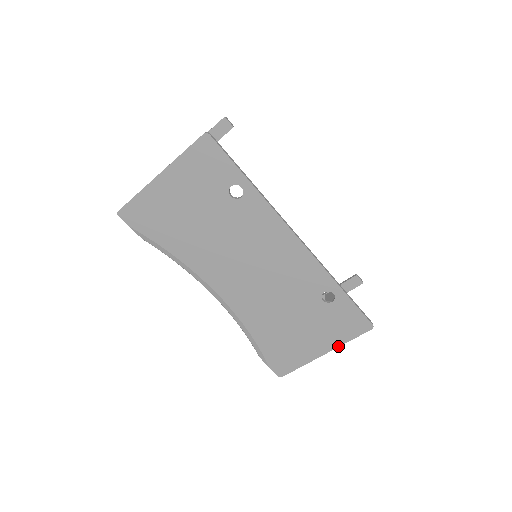
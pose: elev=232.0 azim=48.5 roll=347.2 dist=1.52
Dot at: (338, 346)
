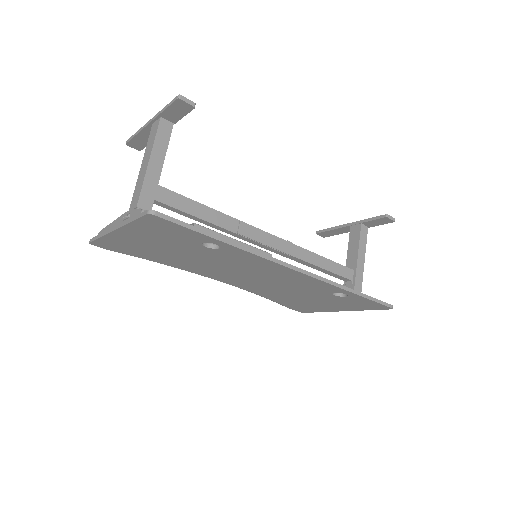
Dot at: (356, 310)
